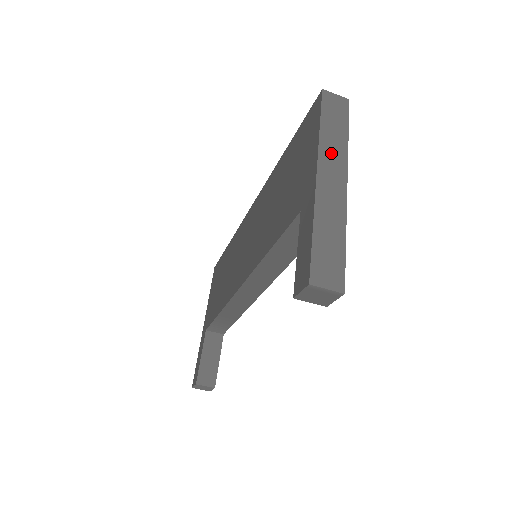
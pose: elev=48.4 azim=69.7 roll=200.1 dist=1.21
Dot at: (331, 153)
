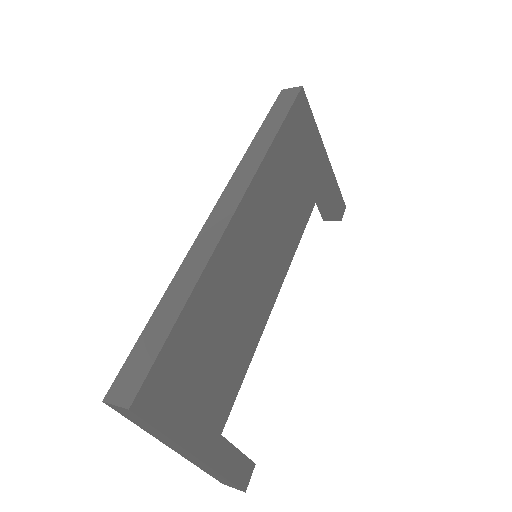
Dot at: (167, 442)
